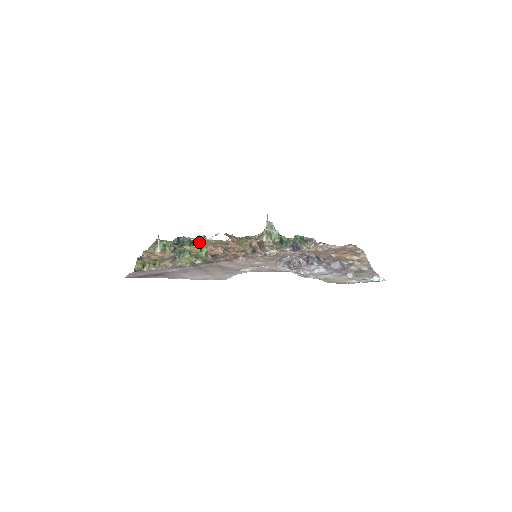
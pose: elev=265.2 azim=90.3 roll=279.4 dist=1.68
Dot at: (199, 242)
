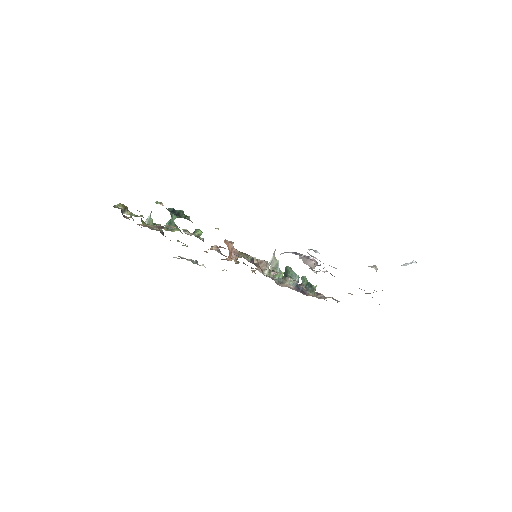
Dot at: occluded
